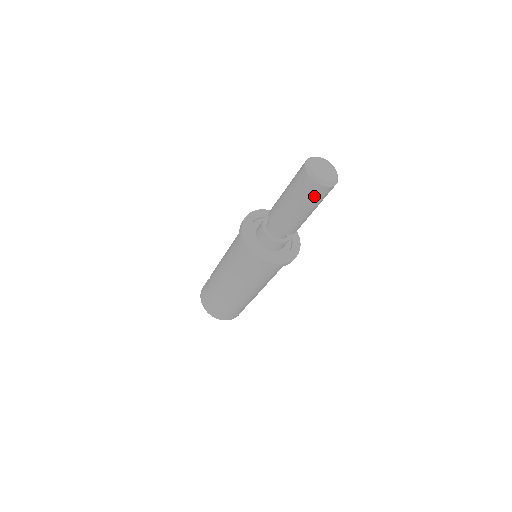
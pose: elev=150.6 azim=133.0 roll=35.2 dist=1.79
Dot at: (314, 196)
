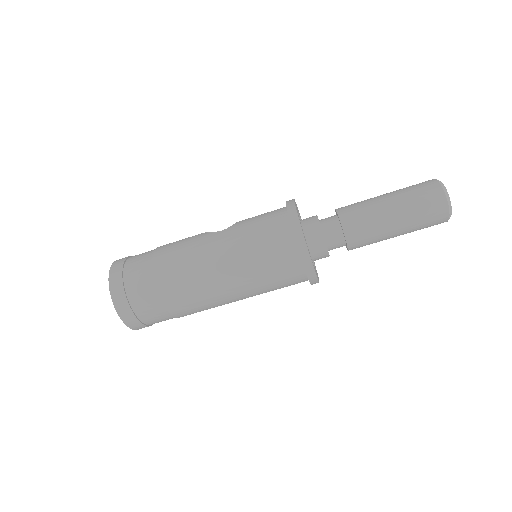
Dot at: (429, 223)
